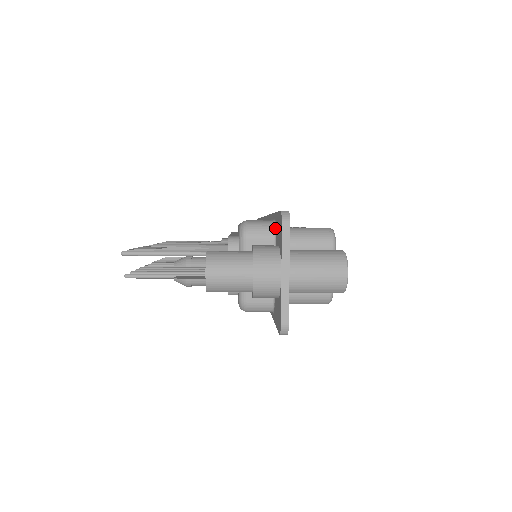
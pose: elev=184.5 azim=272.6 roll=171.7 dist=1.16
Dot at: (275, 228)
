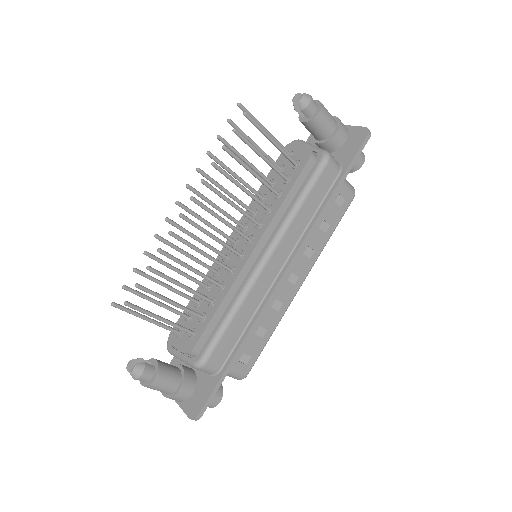
Dot at: occluded
